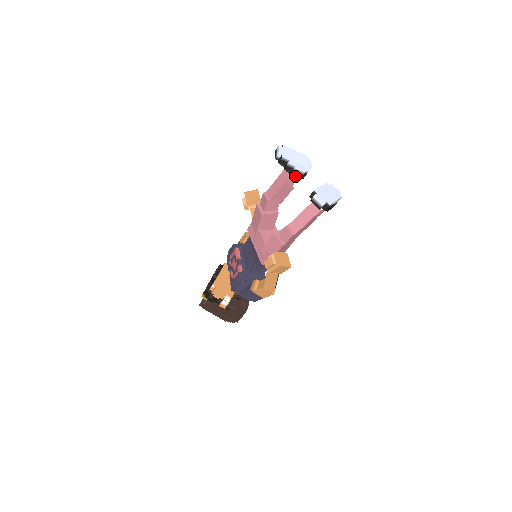
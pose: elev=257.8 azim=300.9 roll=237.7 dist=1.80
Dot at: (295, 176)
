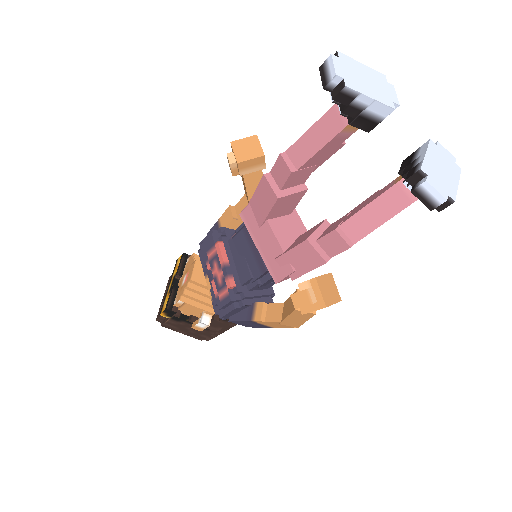
Dot at: (361, 125)
